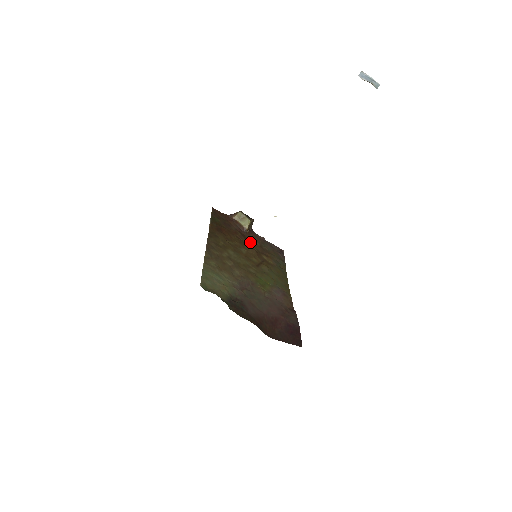
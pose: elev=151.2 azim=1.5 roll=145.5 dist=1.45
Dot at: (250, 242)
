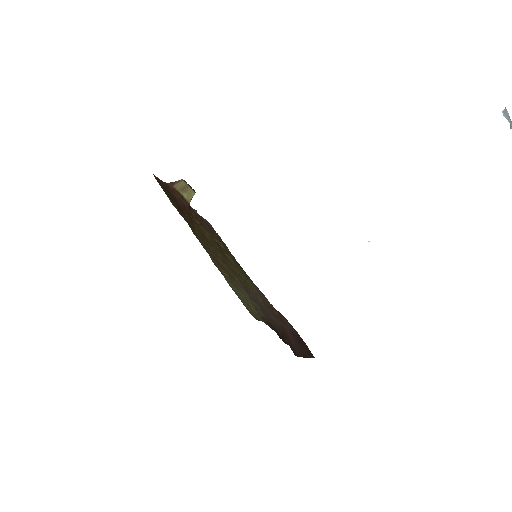
Dot at: (198, 221)
